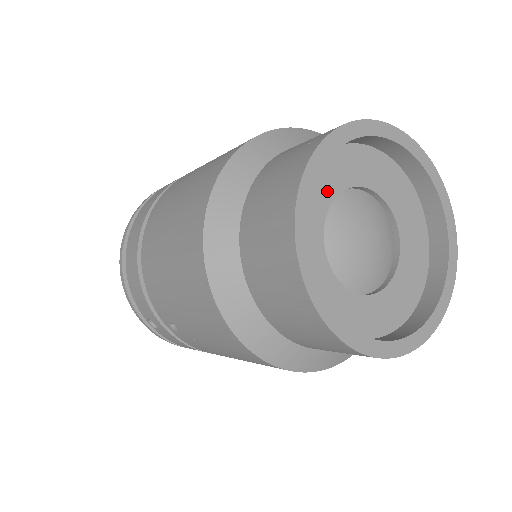
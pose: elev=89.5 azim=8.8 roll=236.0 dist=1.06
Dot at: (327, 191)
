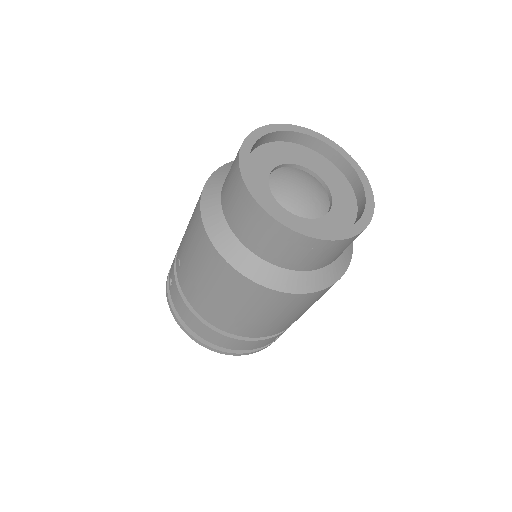
Dot at: (289, 158)
